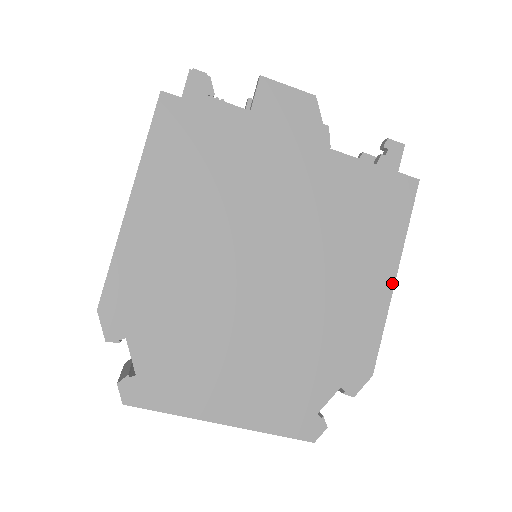
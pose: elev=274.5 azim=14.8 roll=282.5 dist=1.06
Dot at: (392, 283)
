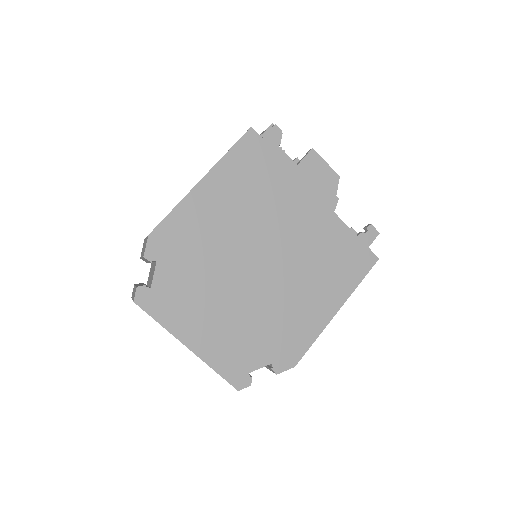
Dot at: (334, 314)
